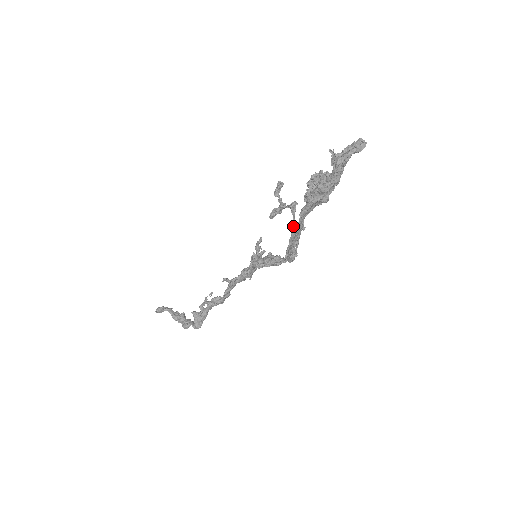
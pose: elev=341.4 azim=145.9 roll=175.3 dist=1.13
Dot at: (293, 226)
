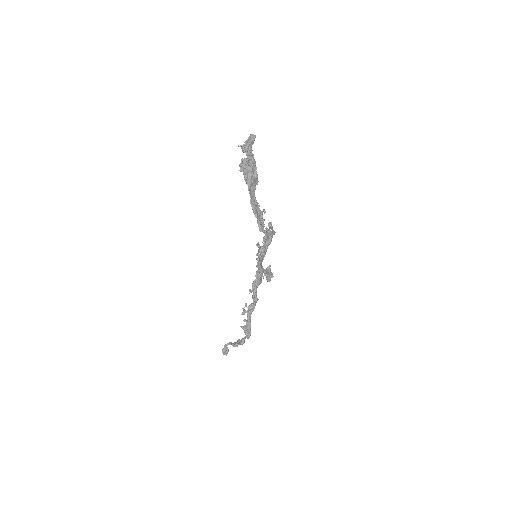
Dot at: occluded
